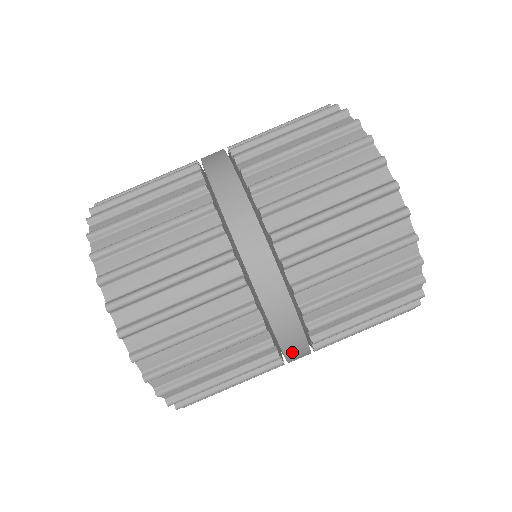
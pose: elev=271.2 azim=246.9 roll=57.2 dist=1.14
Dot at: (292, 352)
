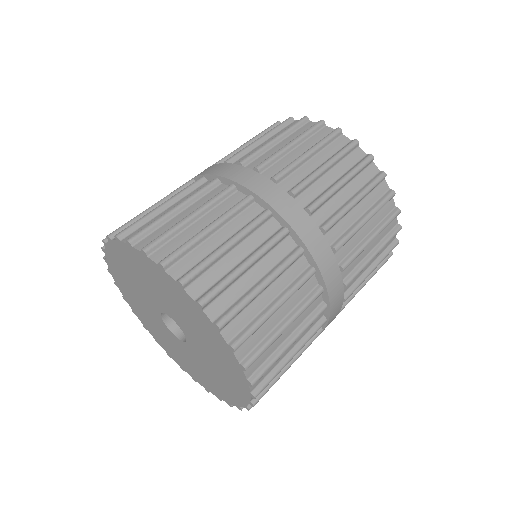
Dot at: (329, 323)
